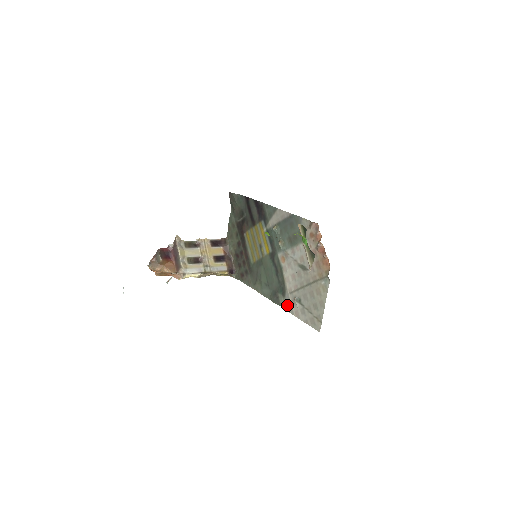
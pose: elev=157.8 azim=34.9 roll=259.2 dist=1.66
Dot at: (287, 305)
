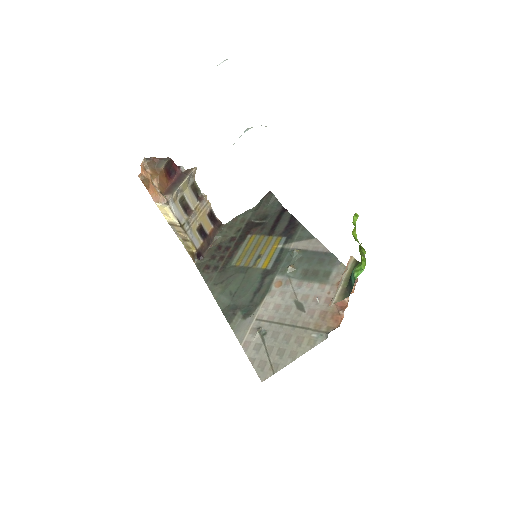
Dot at: (241, 328)
